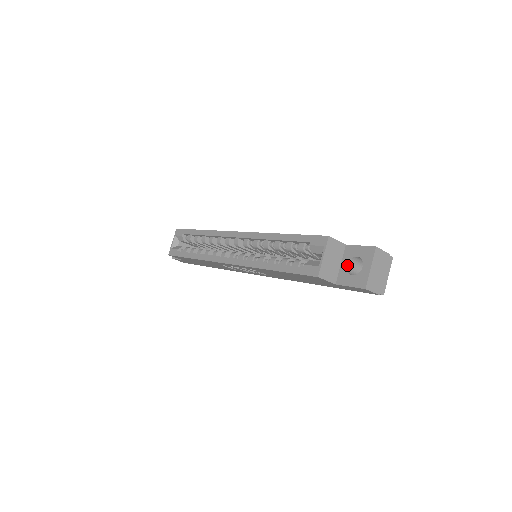
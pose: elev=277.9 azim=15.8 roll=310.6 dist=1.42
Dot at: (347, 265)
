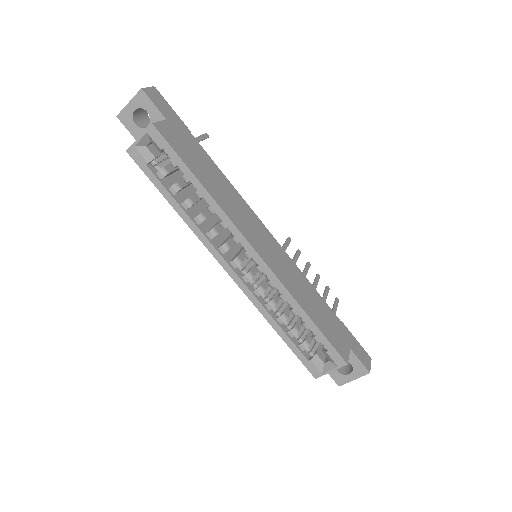
Dot at: occluded
